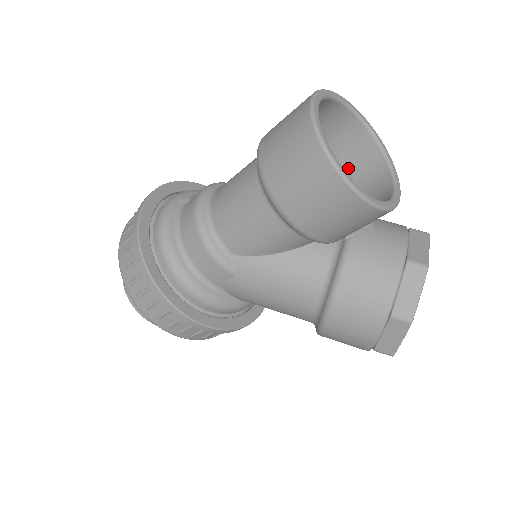
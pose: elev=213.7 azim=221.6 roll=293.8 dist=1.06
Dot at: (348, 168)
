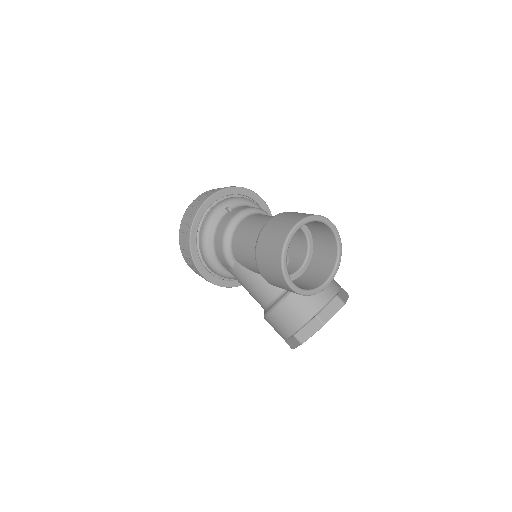
Dot at: (320, 247)
